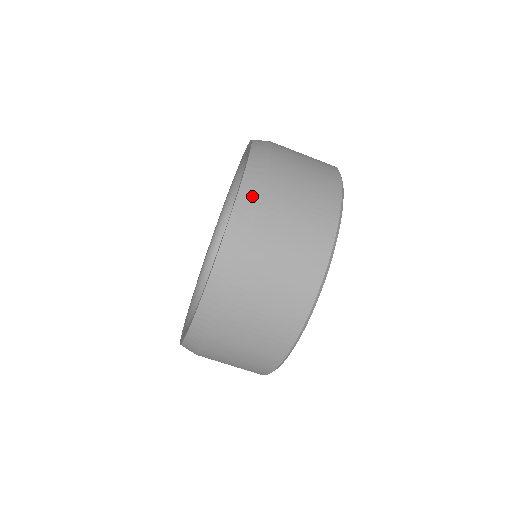
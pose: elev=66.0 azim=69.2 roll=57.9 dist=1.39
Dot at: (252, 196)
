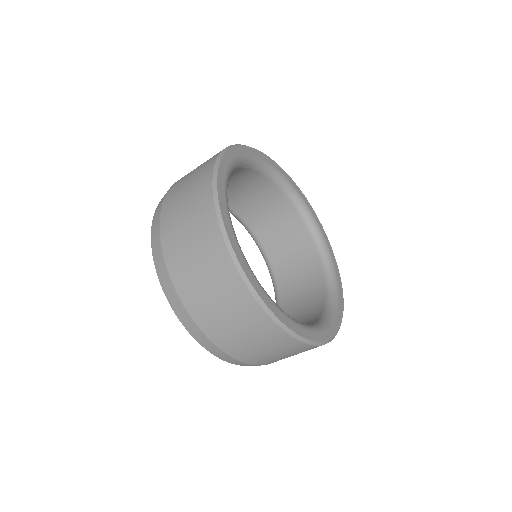
Dot at: (157, 244)
